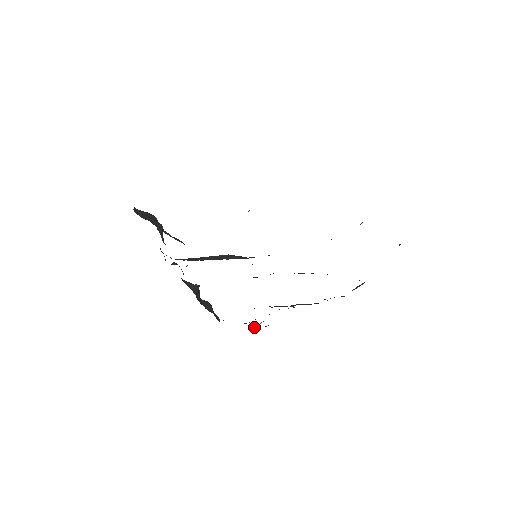
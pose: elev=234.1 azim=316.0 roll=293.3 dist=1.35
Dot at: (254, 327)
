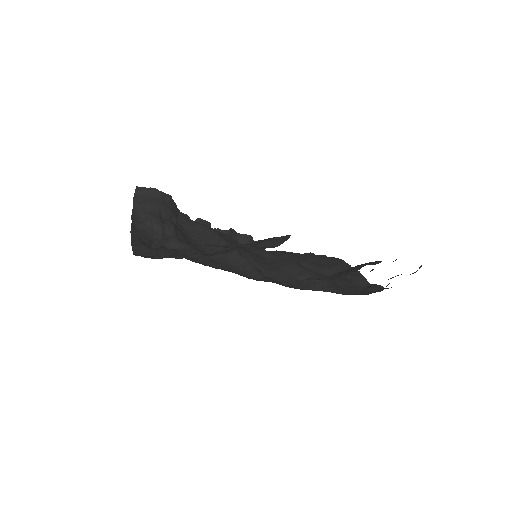
Dot at: occluded
